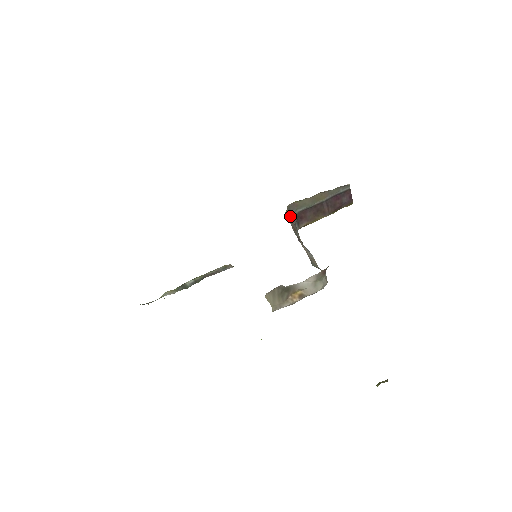
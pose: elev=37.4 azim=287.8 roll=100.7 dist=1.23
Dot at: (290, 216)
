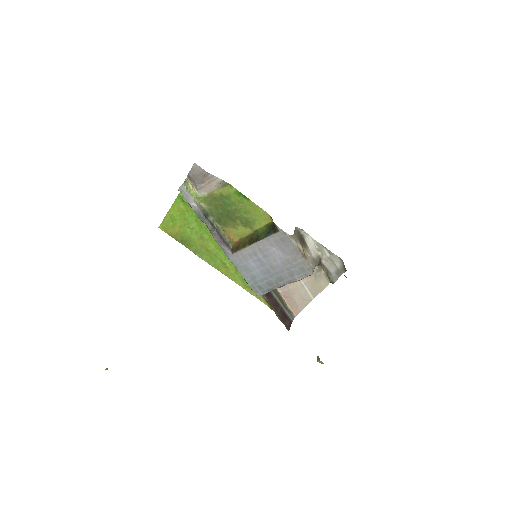
Dot at: occluded
